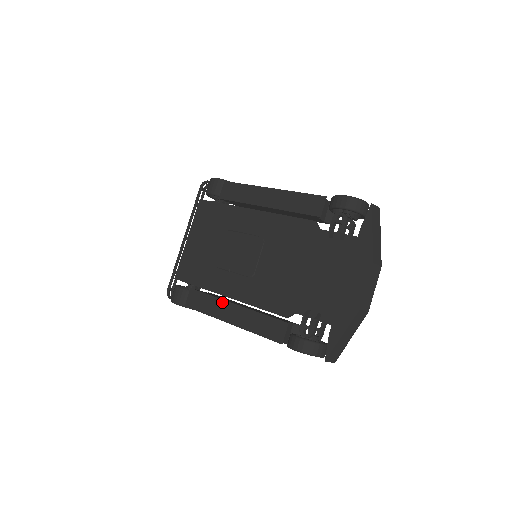
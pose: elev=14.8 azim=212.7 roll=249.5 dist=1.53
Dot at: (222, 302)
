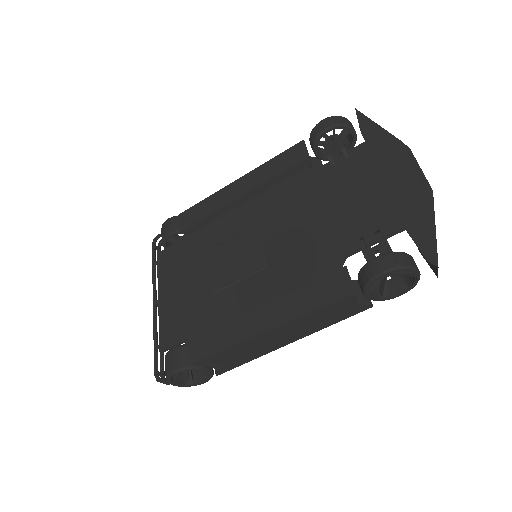
Dot at: (241, 317)
